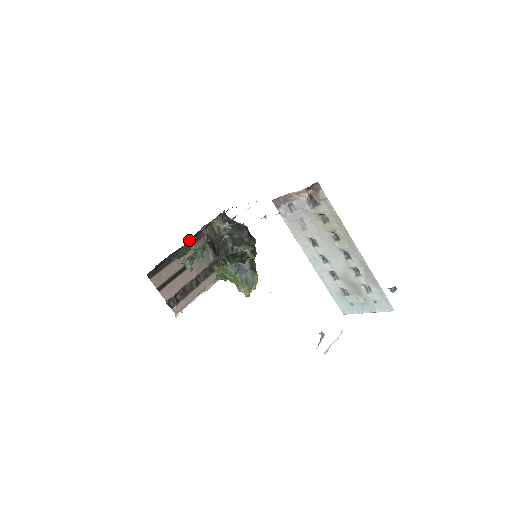
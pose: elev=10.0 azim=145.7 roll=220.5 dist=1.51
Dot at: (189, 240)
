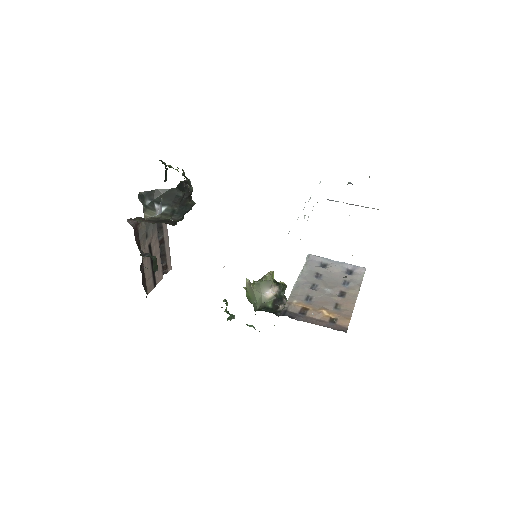
Dot at: occluded
